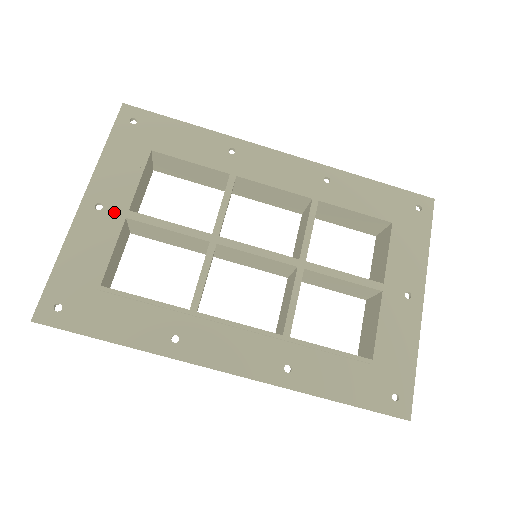
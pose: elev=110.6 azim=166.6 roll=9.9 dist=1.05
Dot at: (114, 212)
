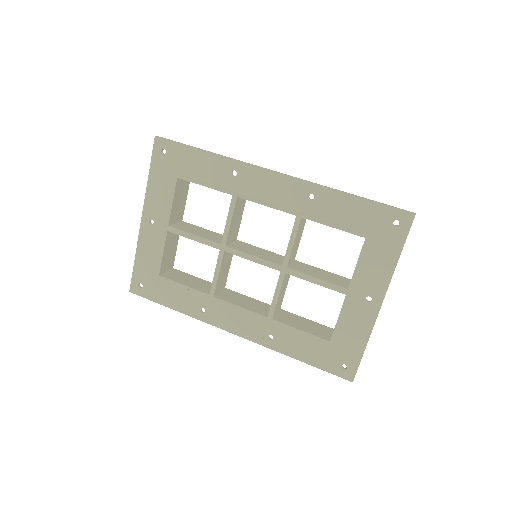
Dot at: (161, 226)
